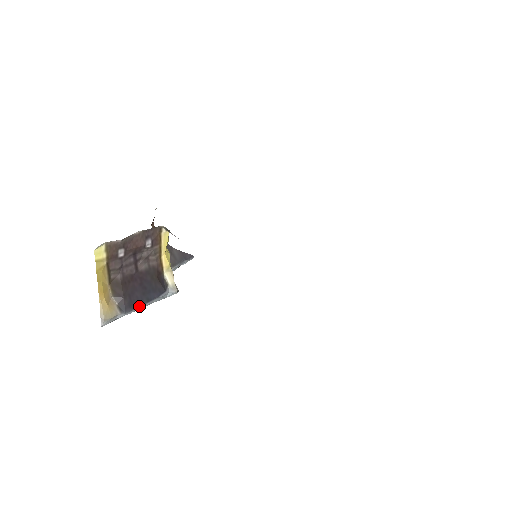
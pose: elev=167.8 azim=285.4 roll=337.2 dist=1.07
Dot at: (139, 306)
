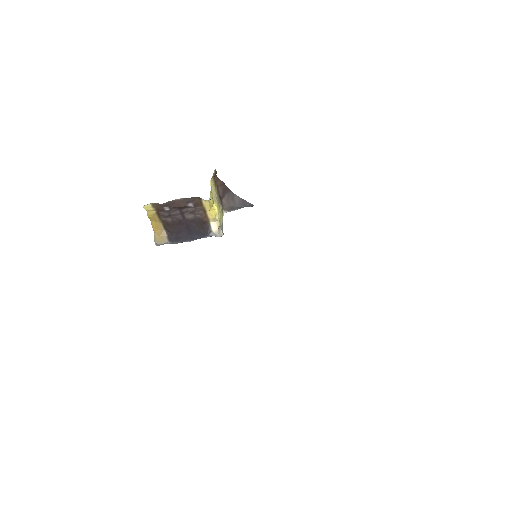
Dot at: (184, 241)
